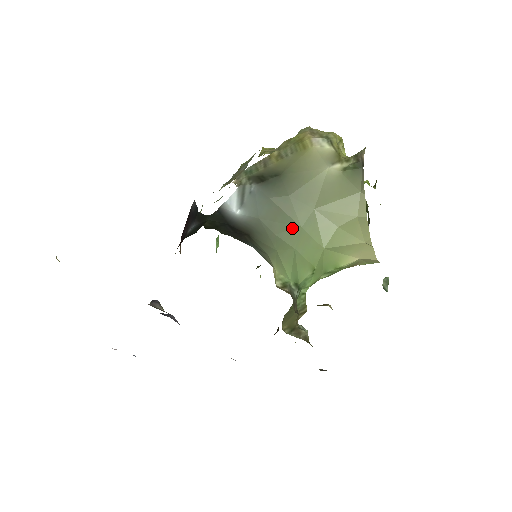
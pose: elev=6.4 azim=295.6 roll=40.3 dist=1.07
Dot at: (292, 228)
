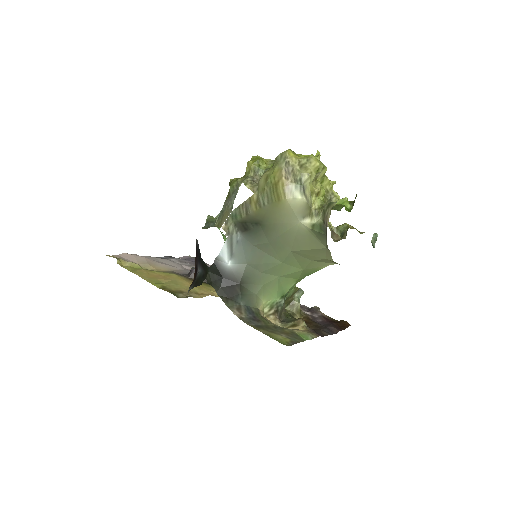
Dot at: (274, 265)
